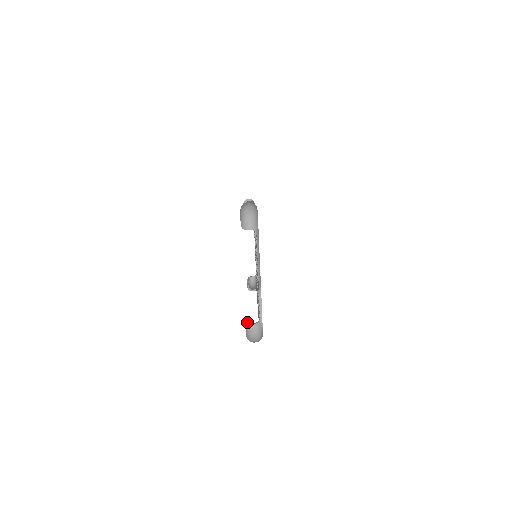
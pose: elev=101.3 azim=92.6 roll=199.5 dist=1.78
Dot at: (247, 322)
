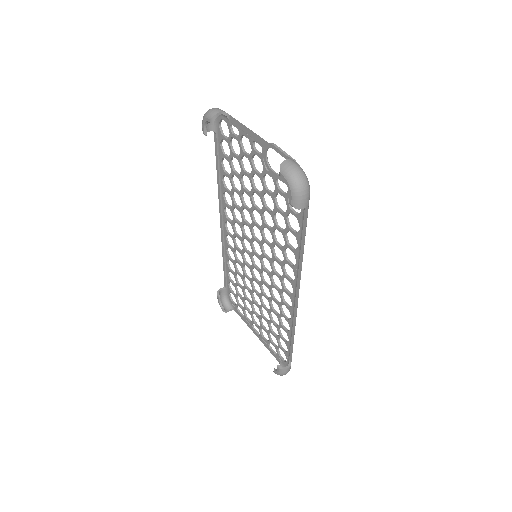
Dot at: (279, 173)
